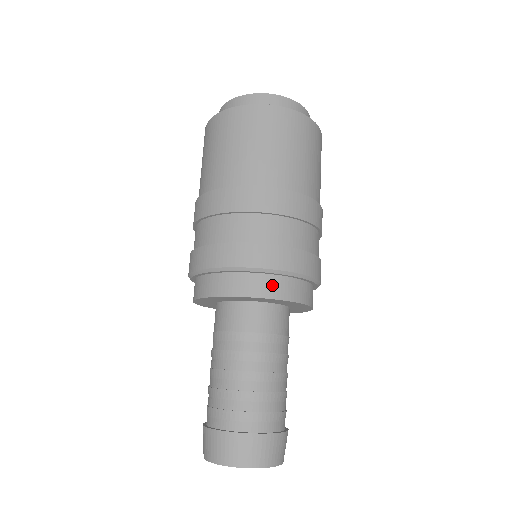
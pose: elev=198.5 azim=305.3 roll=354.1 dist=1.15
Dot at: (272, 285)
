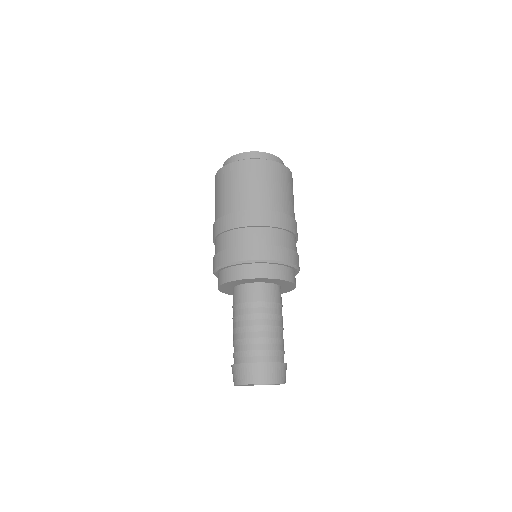
Dot at: (245, 271)
